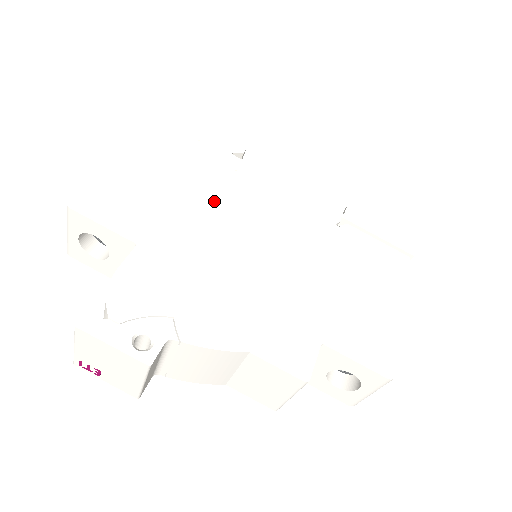
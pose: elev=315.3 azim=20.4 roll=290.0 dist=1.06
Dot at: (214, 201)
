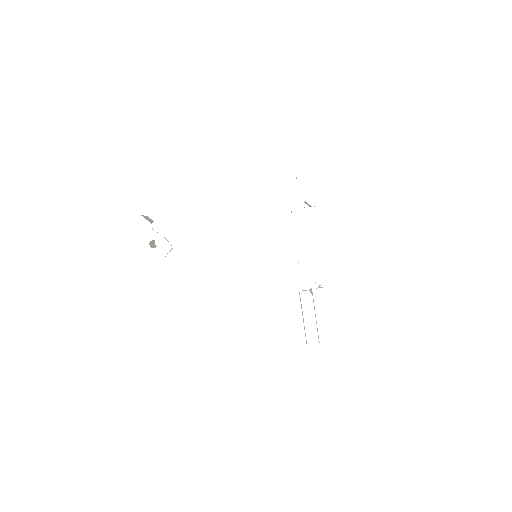
Dot at: (256, 218)
